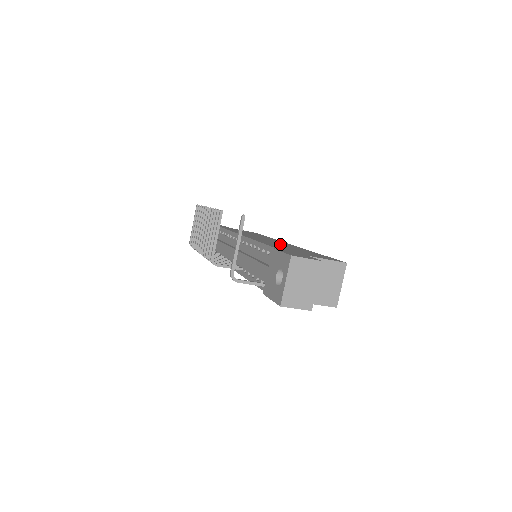
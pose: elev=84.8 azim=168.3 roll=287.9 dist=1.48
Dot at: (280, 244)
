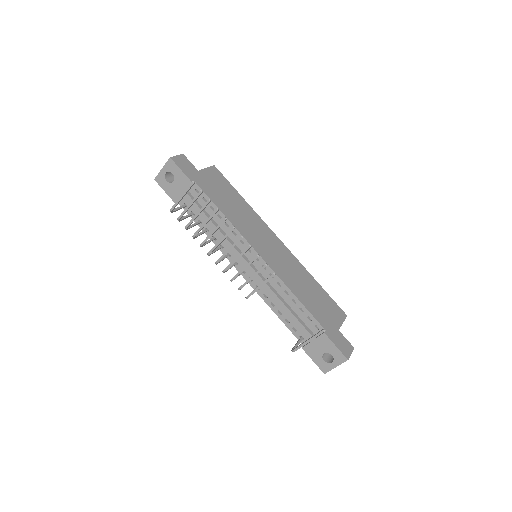
Dot at: (293, 272)
